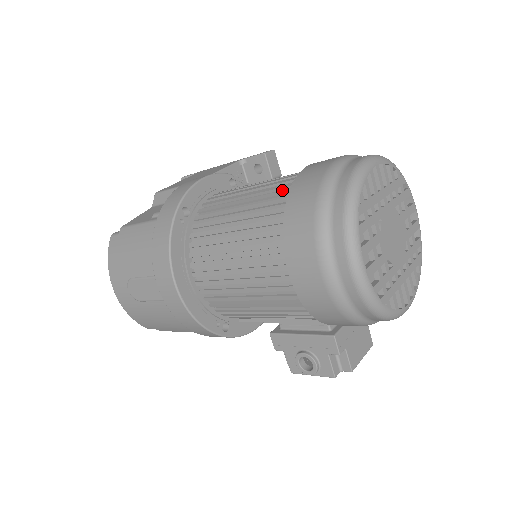
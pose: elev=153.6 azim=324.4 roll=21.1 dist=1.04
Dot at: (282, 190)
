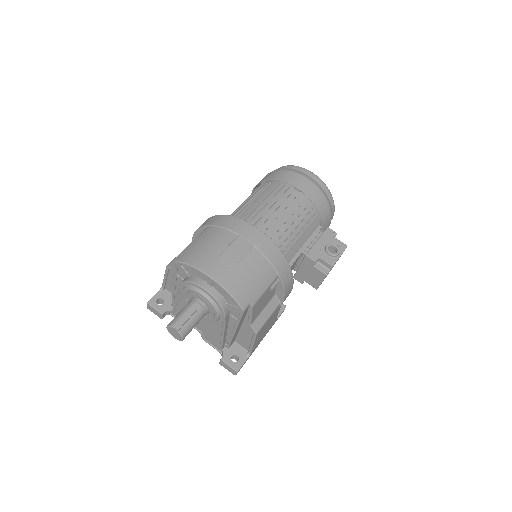
Dot at: occluded
